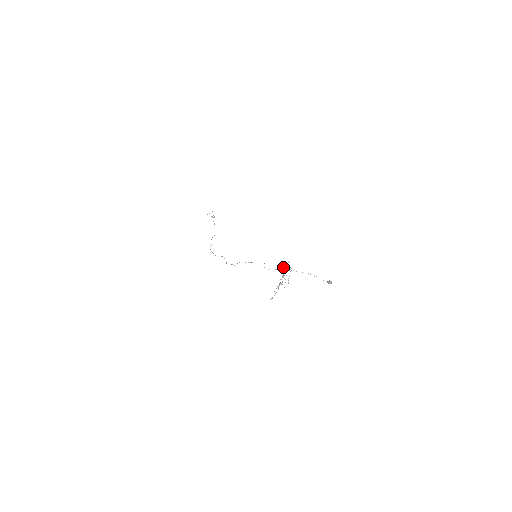
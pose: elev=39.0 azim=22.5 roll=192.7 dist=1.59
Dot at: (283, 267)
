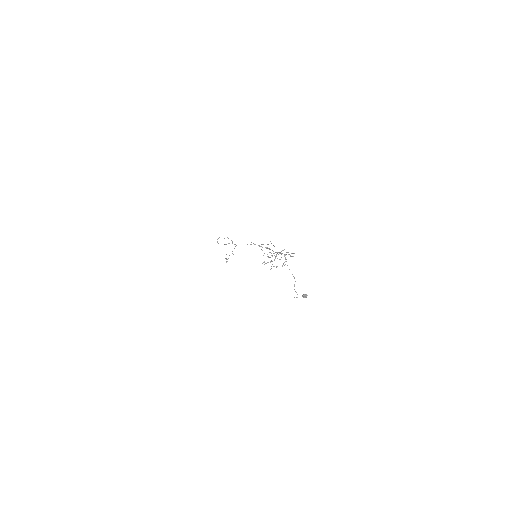
Dot at: (284, 255)
